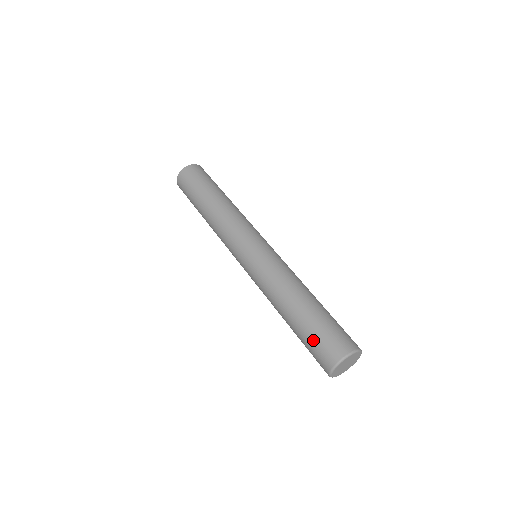
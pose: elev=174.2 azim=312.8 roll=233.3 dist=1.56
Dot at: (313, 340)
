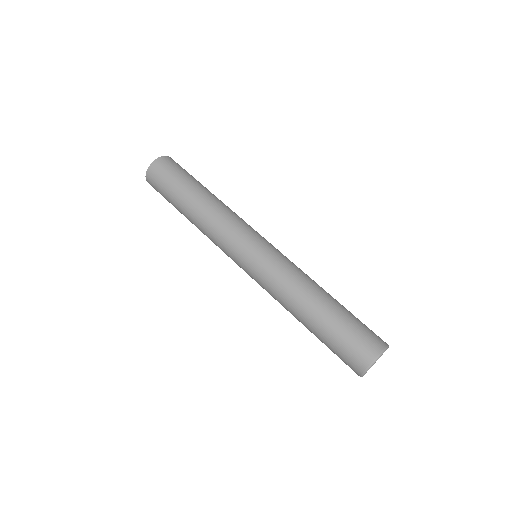
Dot at: (338, 347)
